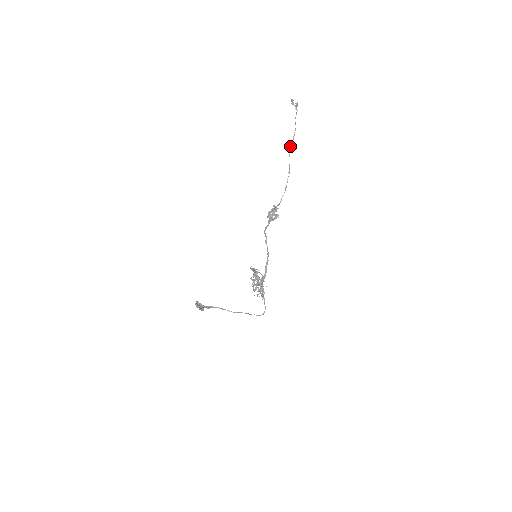
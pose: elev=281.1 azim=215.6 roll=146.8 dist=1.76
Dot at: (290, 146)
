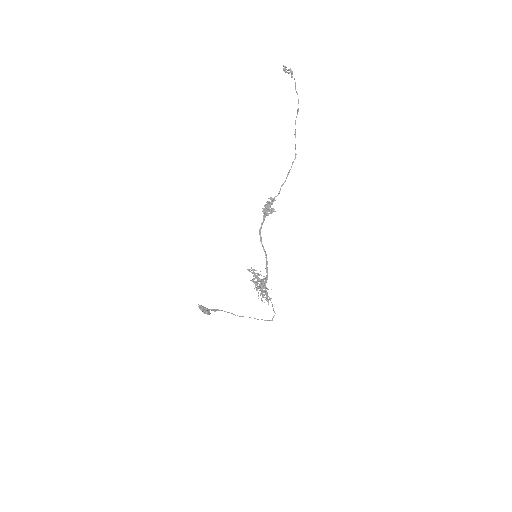
Dot at: occluded
